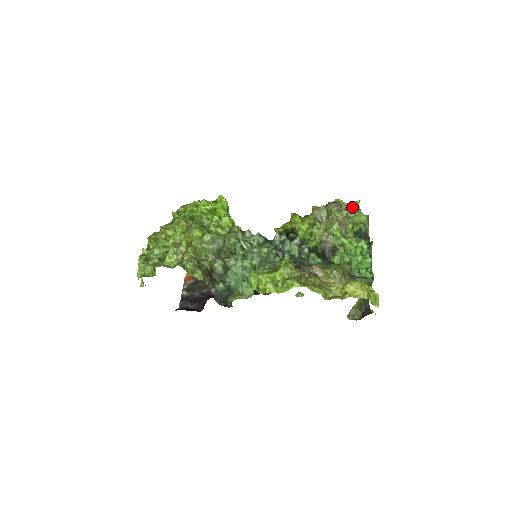
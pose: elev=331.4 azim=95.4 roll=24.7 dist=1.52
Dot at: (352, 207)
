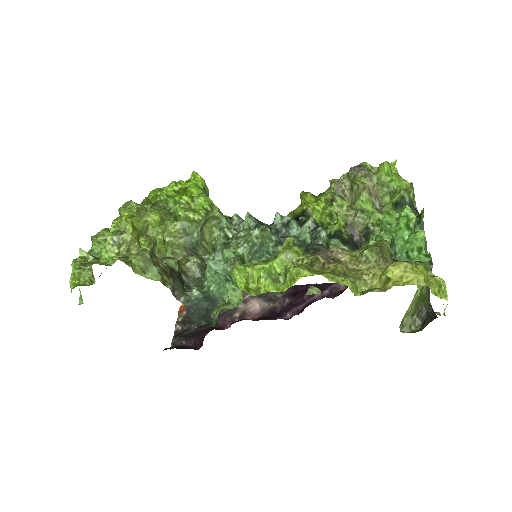
Dot at: (385, 167)
